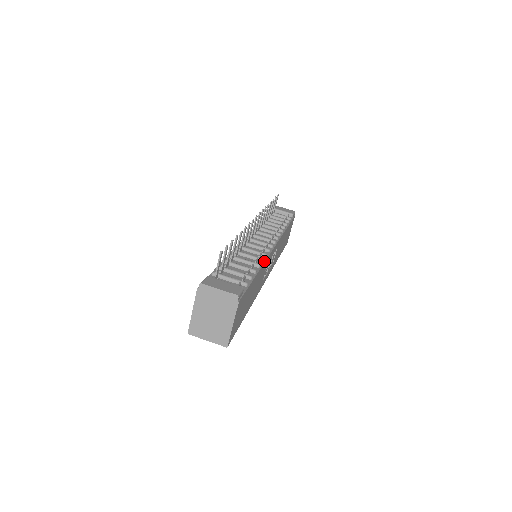
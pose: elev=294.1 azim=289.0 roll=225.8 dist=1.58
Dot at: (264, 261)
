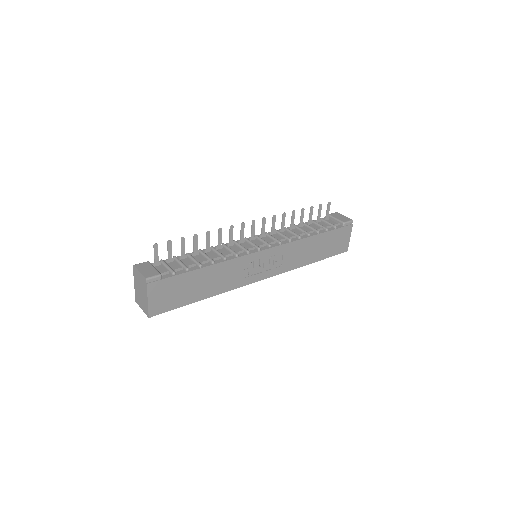
Dot at: (228, 260)
